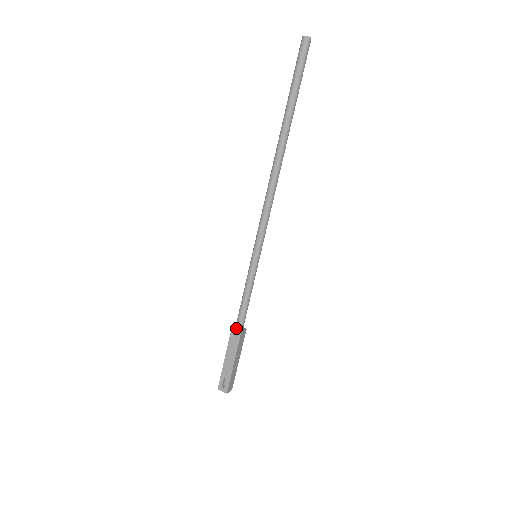
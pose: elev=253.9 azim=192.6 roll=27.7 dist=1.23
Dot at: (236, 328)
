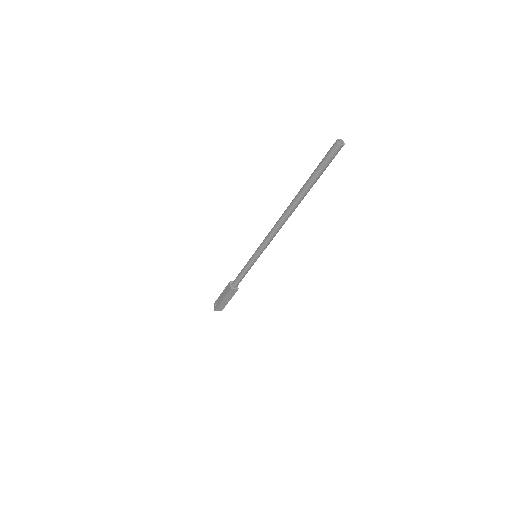
Dot at: (232, 284)
